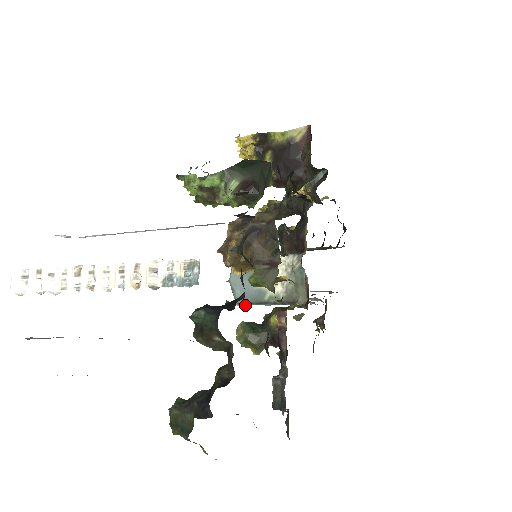
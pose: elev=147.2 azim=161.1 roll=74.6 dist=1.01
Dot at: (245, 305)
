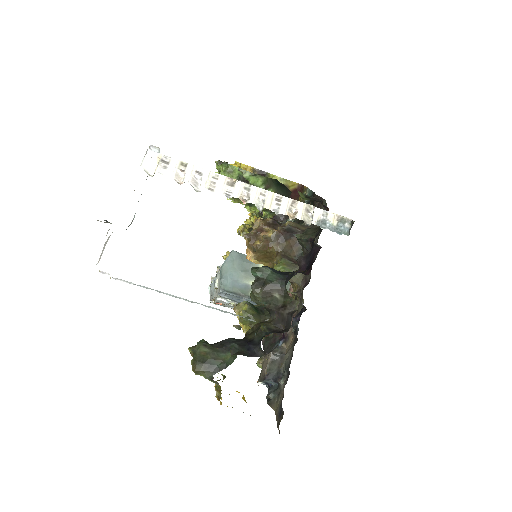
Dot at: (227, 293)
